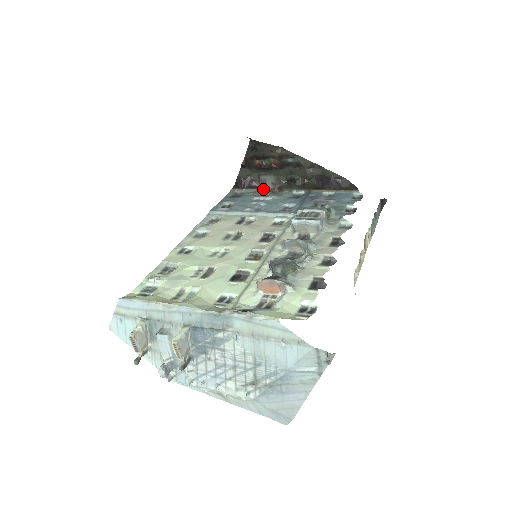
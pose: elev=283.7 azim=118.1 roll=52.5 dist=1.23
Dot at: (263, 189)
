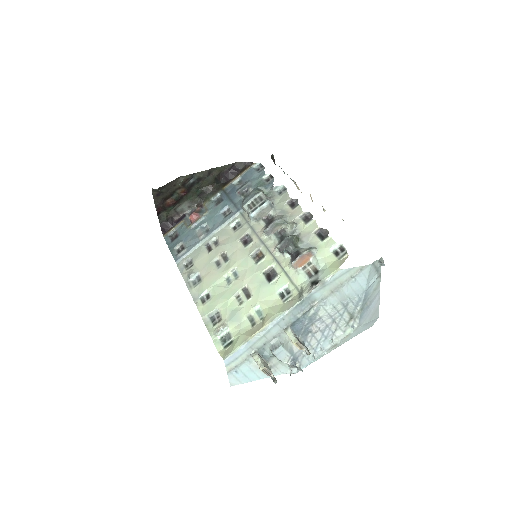
Dot at: (192, 216)
